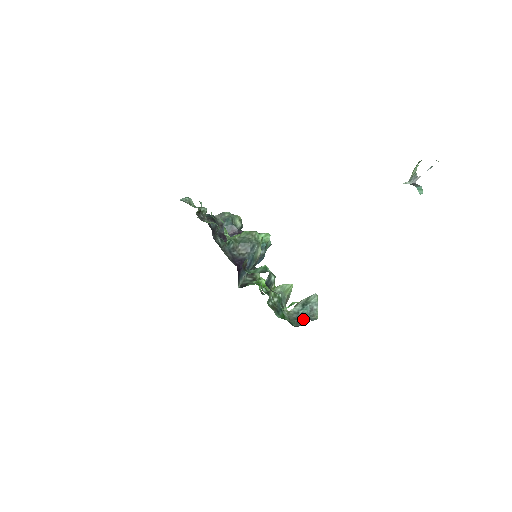
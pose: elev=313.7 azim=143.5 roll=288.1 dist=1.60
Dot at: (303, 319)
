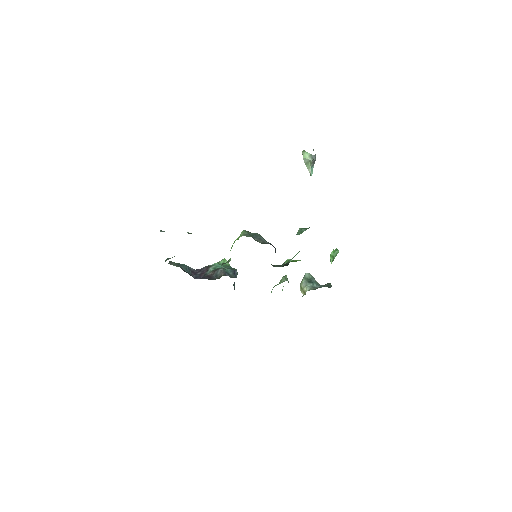
Dot at: (326, 284)
